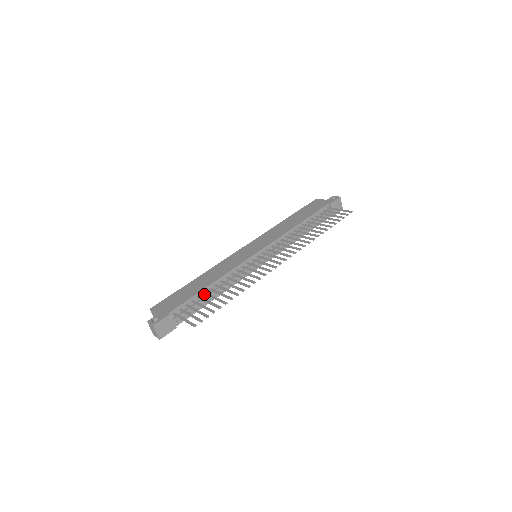
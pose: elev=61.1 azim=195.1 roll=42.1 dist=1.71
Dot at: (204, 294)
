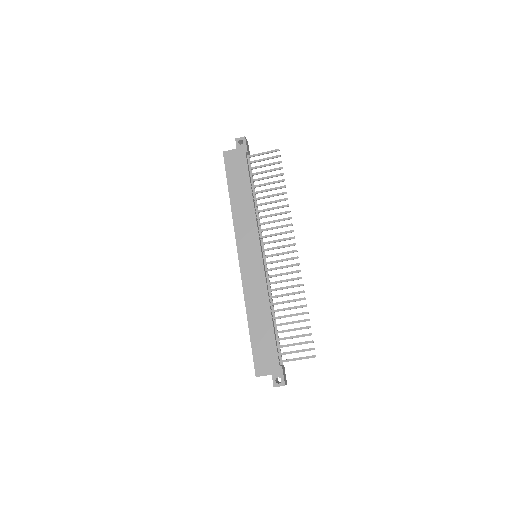
Dot at: (275, 327)
